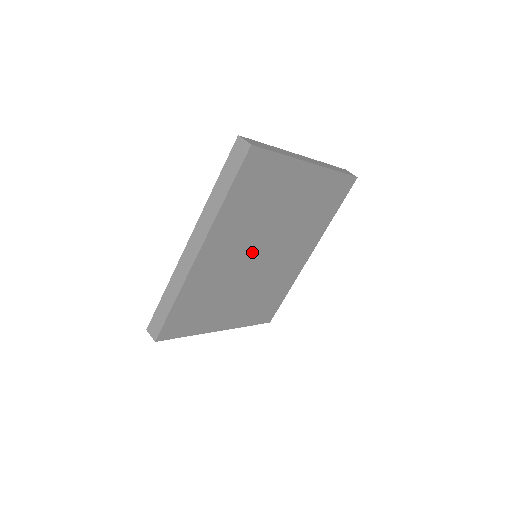
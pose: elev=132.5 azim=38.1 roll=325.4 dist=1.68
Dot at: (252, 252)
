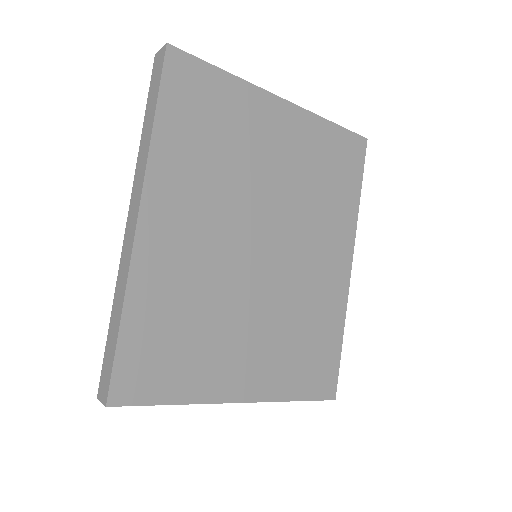
Dot at: (241, 238)
